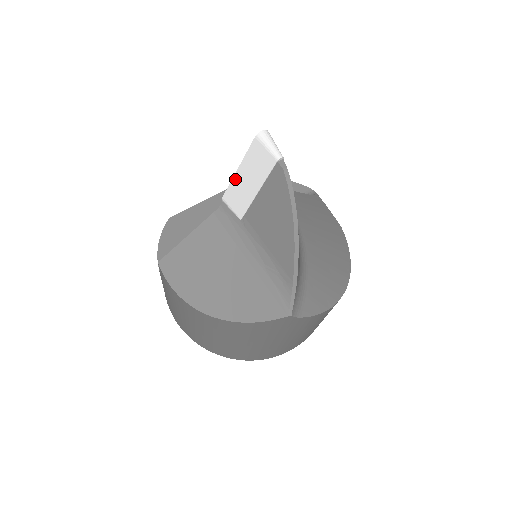
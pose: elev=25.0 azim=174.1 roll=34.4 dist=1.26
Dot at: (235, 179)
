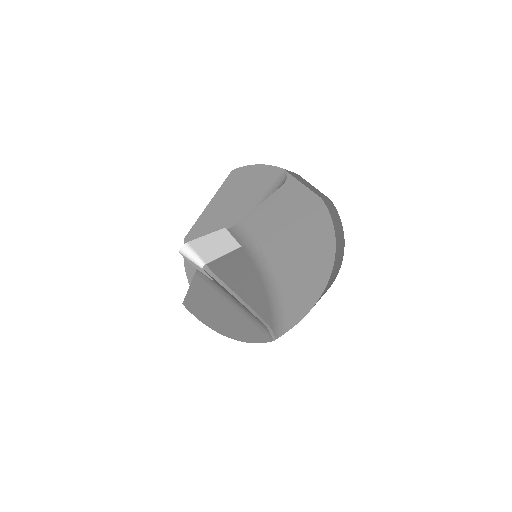
Dot at: (190, 263)
